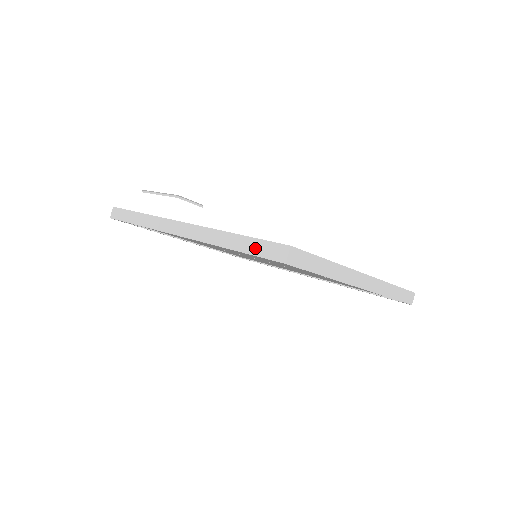
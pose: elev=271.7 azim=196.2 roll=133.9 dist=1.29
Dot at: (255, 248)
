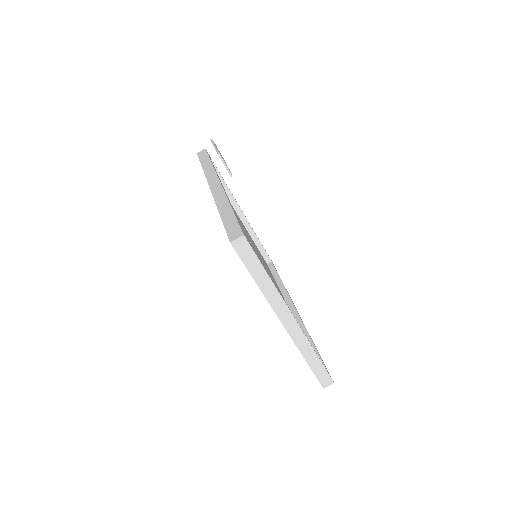
Dot at: (229, 223)
